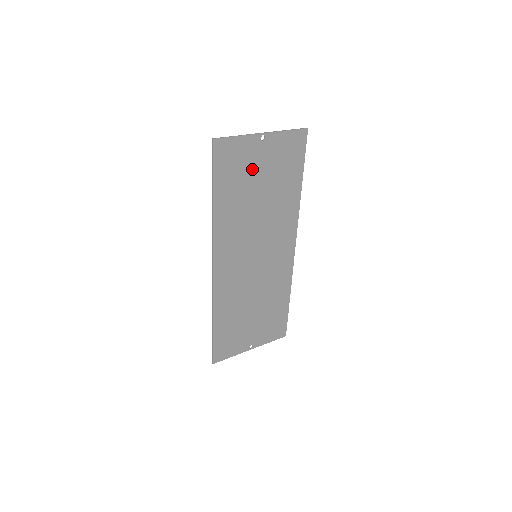
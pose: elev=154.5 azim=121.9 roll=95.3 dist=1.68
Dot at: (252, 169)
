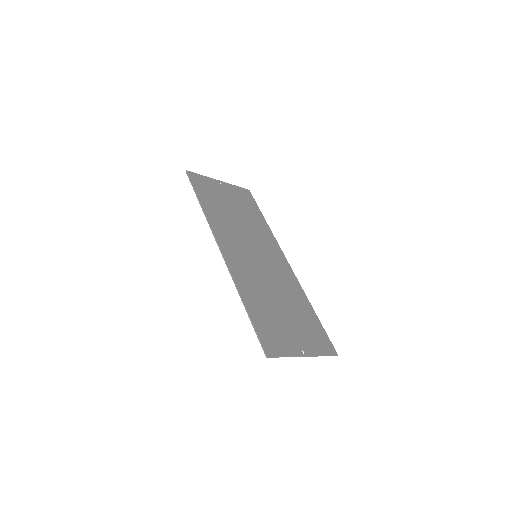
Dot at: (221, 196)
